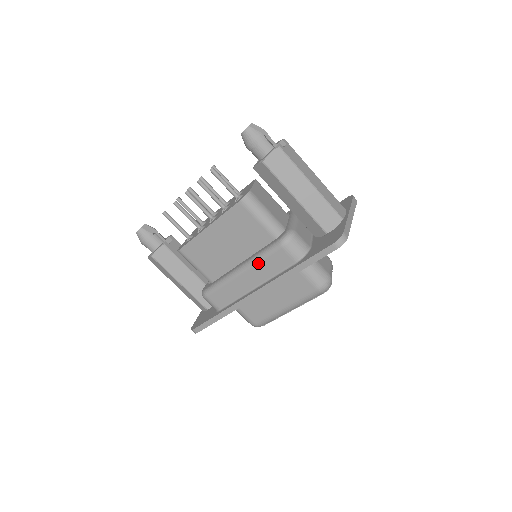
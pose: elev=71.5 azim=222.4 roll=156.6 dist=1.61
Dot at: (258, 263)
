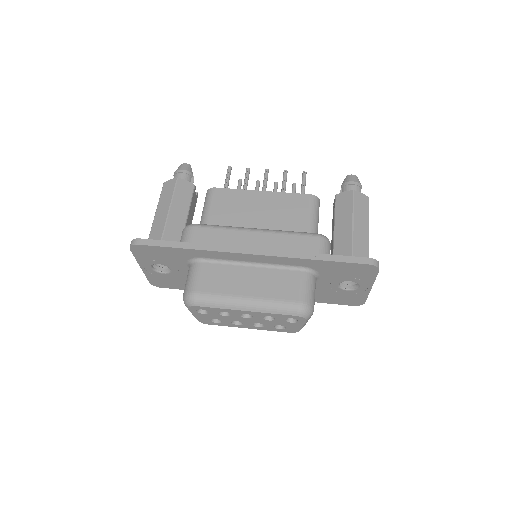
Dot at: (281, 234)
